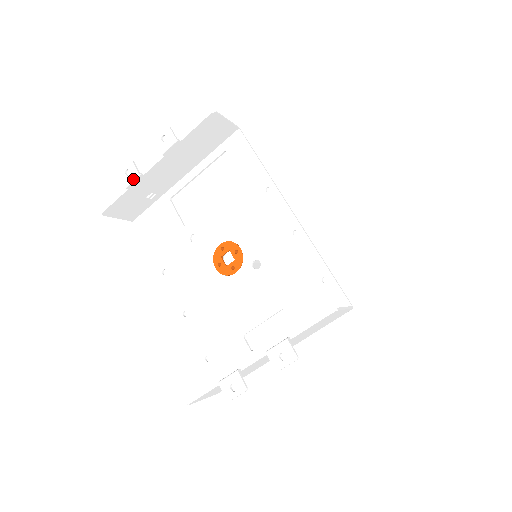
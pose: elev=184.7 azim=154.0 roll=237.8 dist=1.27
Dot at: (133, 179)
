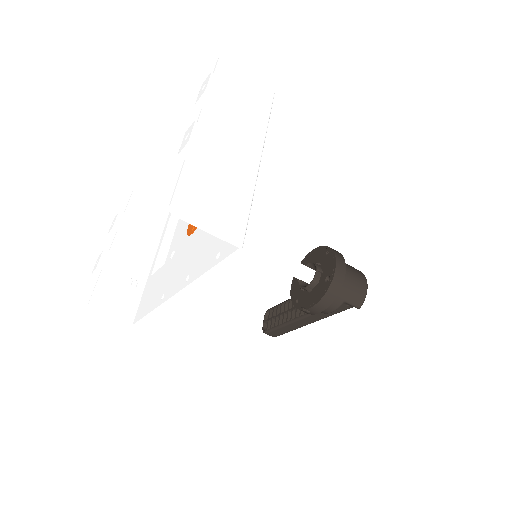
Dot at: (101, 258)
